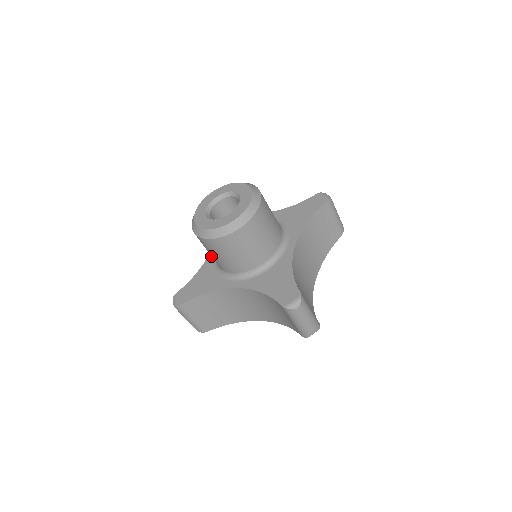
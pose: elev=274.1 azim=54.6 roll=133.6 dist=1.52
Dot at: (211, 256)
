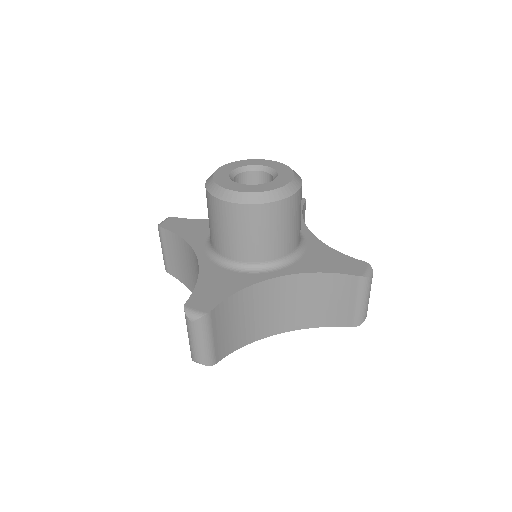
Dot at: (203, 259)
